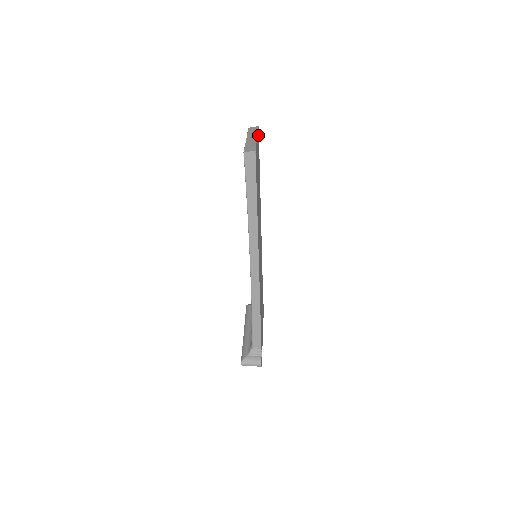
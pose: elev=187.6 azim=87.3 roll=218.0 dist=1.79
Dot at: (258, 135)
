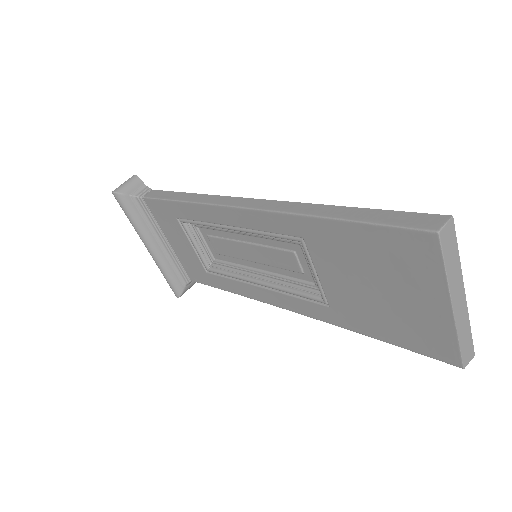
Dot at: occluded
